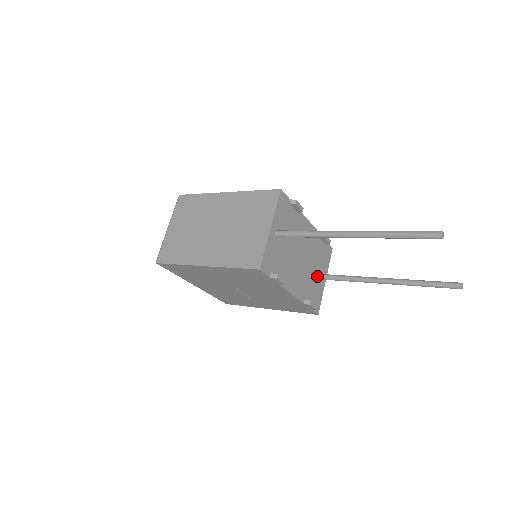
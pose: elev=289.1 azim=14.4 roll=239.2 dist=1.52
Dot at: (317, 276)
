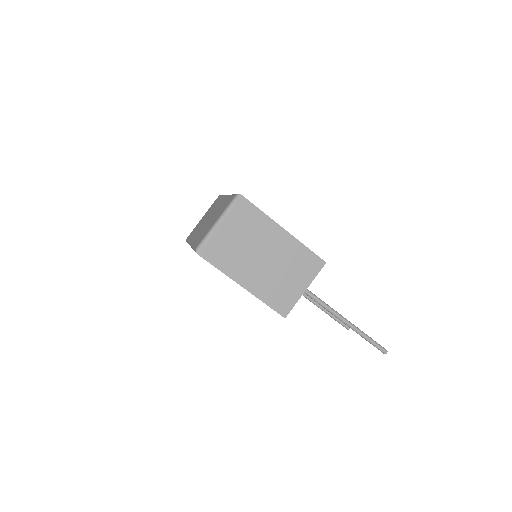
Dot at: occluded
